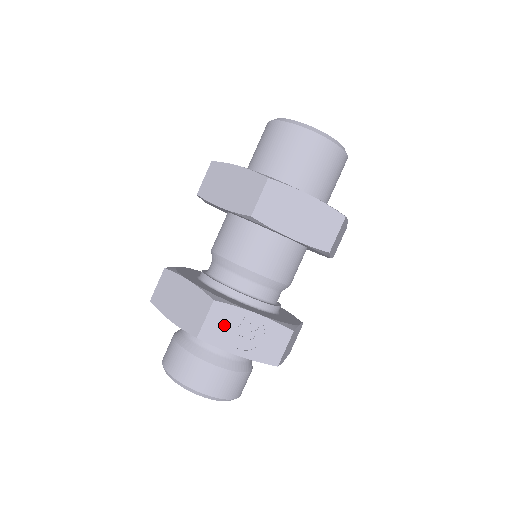
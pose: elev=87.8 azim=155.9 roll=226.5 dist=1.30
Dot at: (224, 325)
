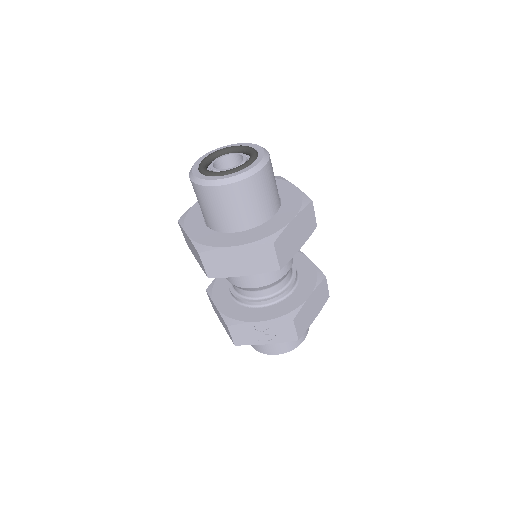
Dot at: (245, 334)
